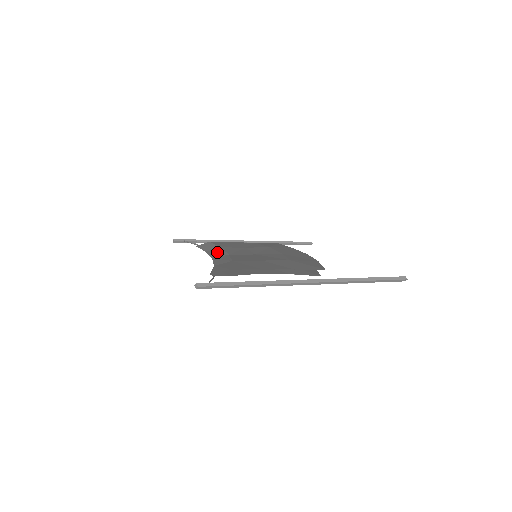
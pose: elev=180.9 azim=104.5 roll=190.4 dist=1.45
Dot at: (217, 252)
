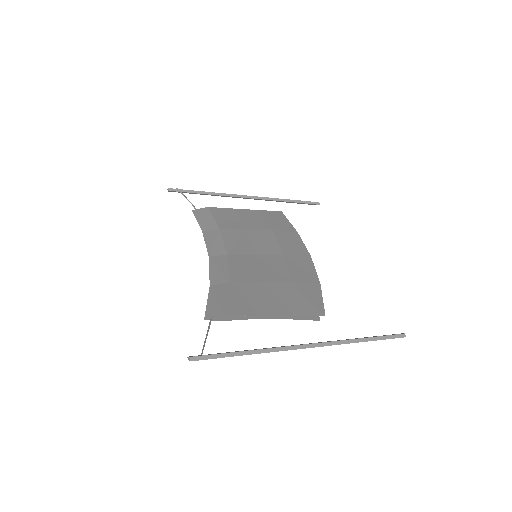
Dot at: (215, 242)
